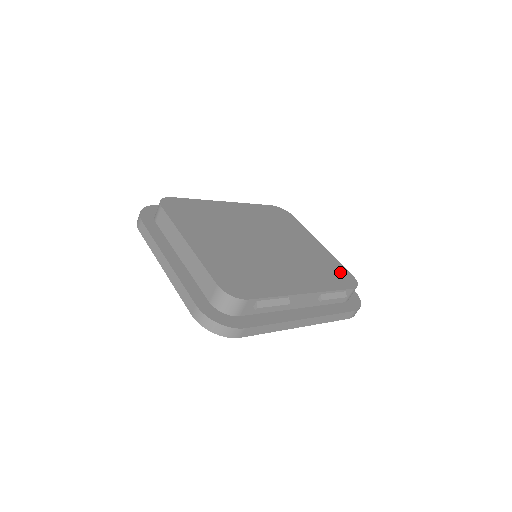
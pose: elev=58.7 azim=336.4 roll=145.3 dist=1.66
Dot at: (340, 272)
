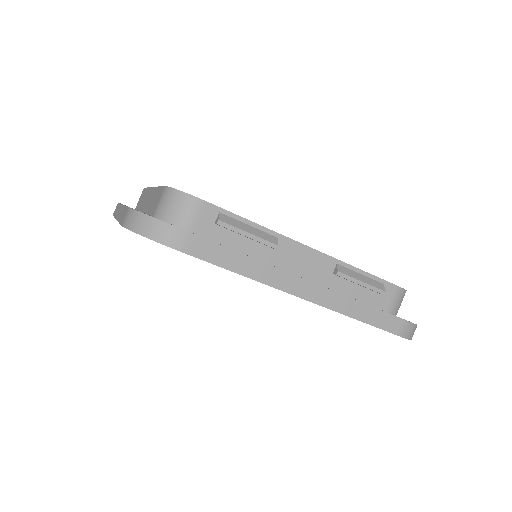
Dot at: occluded
